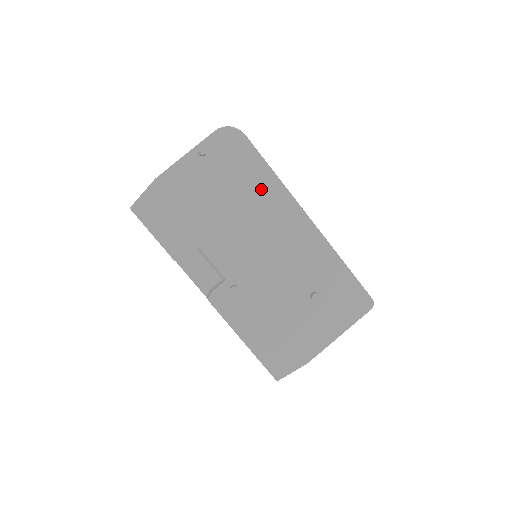
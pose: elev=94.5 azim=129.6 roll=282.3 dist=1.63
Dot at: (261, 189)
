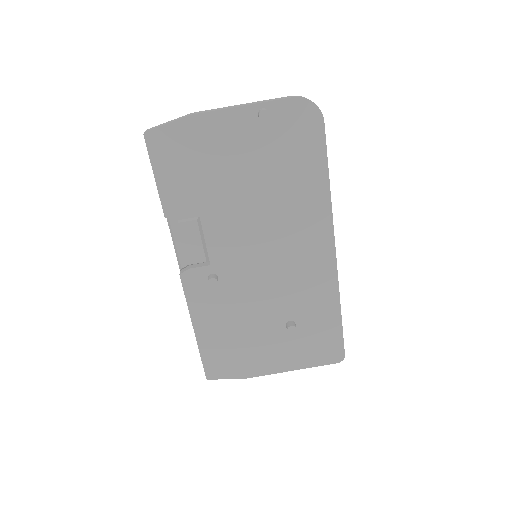
Dot at: (304, 192)
